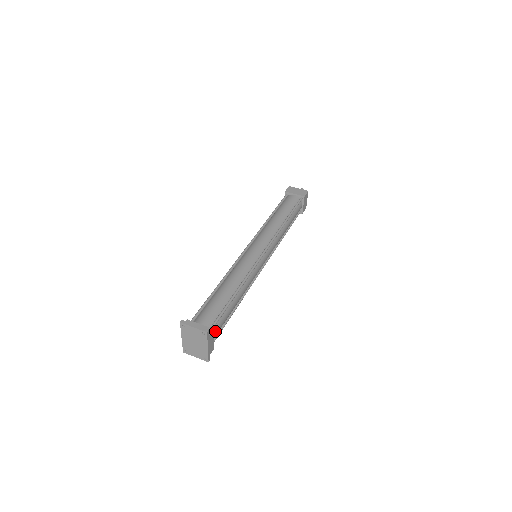
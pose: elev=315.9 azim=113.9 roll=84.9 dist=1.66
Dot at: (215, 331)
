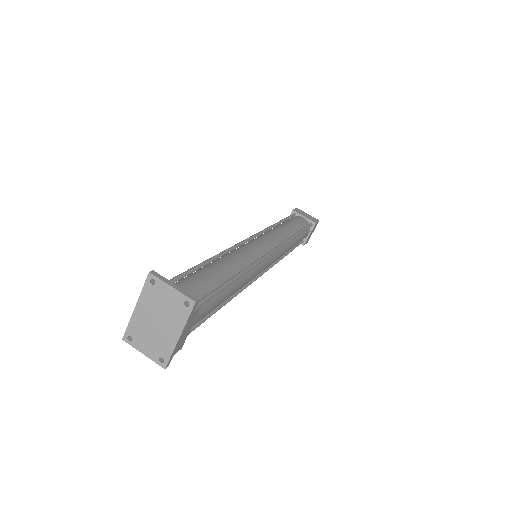
Dot at: occluded
